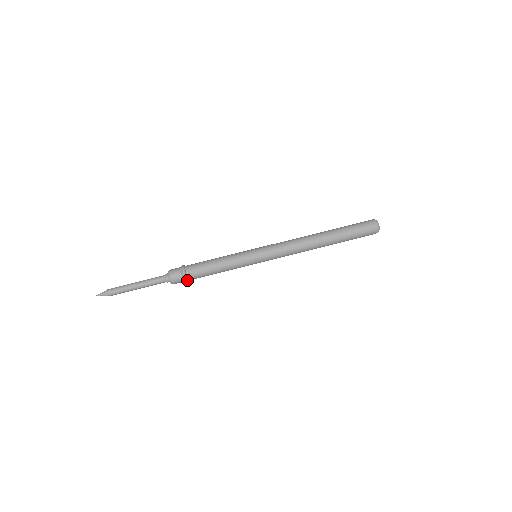
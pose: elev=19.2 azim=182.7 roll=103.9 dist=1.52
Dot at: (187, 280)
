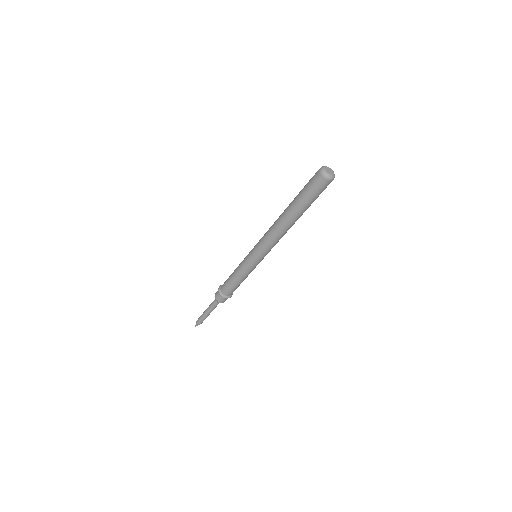
Dot at: (227, 297)
